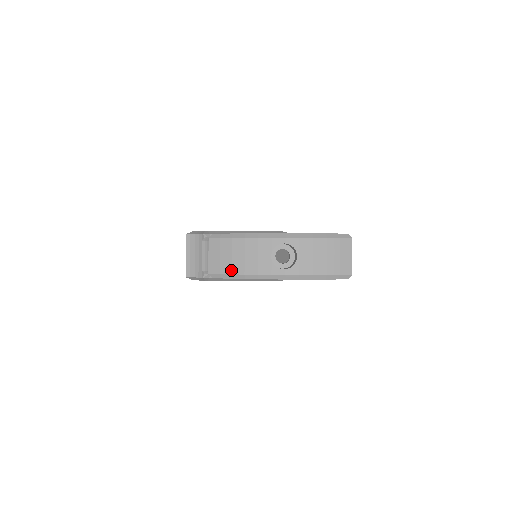
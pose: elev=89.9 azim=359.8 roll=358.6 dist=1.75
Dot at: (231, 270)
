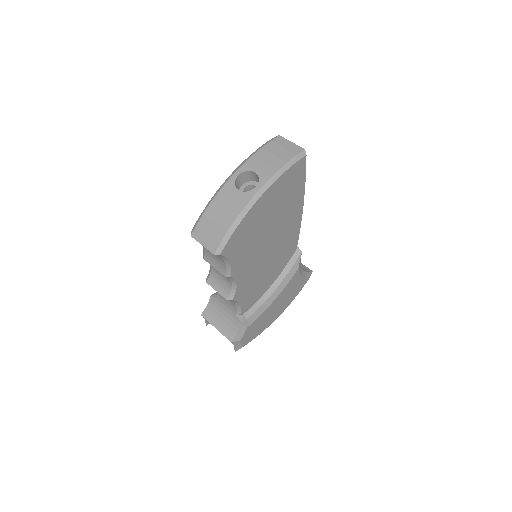
Dot at: (224, 230)
